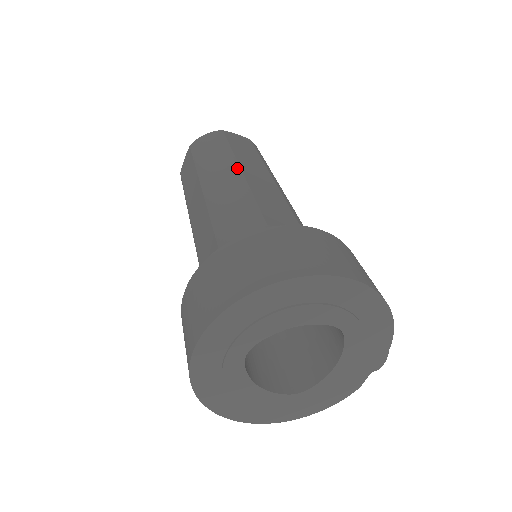
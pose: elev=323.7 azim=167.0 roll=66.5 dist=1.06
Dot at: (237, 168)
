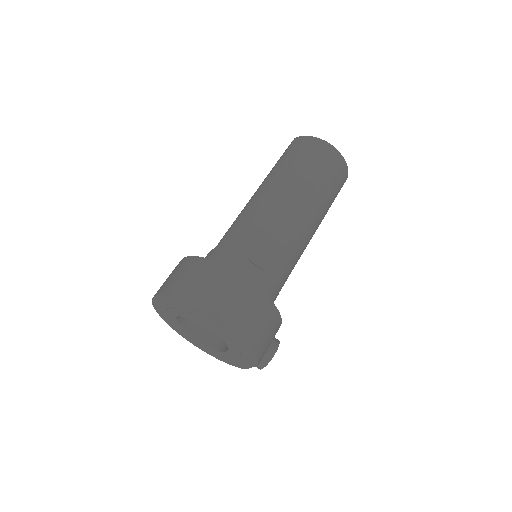
Dot at: (284, 189)
